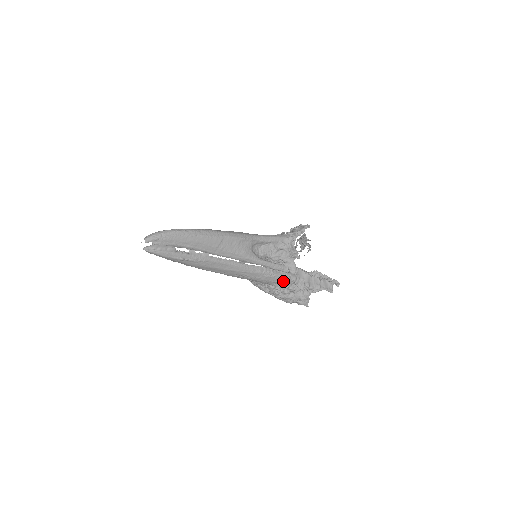
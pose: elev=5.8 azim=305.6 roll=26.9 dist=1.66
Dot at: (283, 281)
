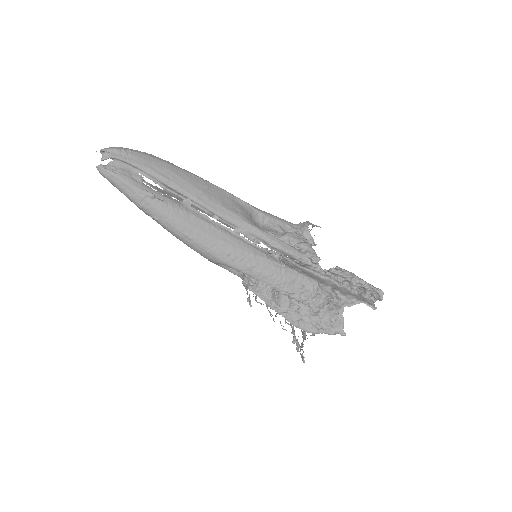
Dot at: (300, 284)
